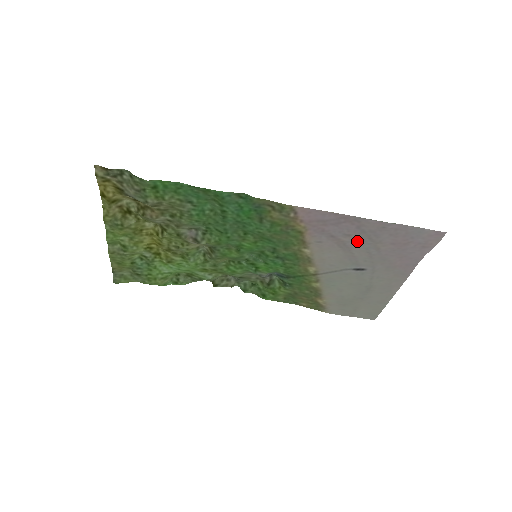
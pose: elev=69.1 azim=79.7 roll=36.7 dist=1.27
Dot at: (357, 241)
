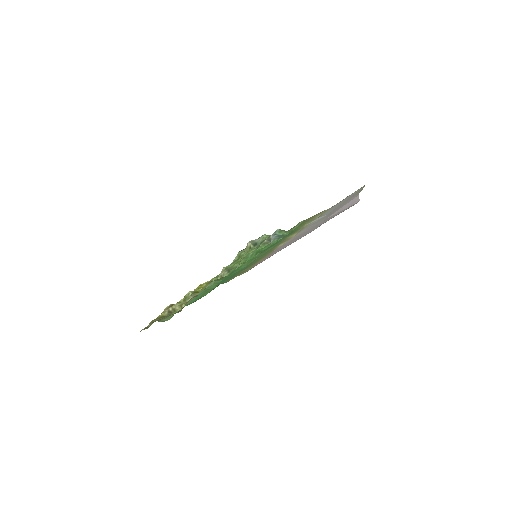
Dot at: occluded
